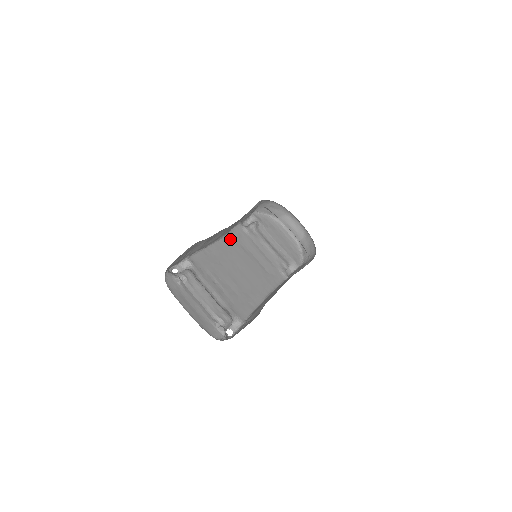
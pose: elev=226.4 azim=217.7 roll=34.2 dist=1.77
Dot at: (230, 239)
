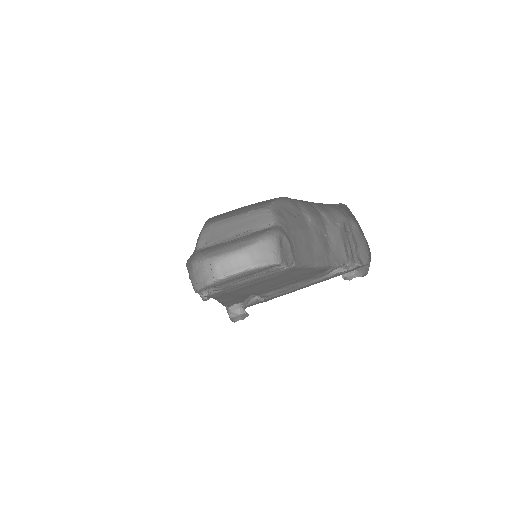
Dot at: occluded
